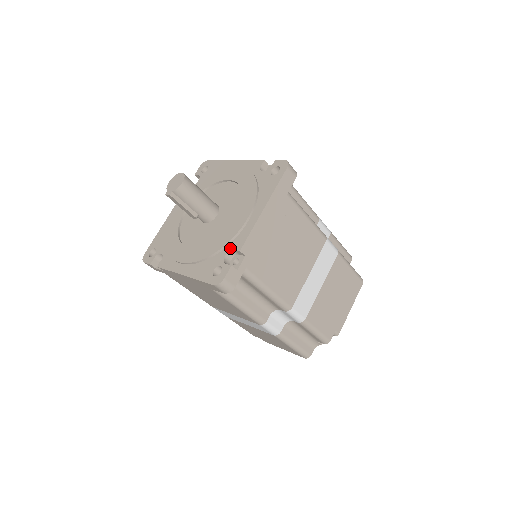
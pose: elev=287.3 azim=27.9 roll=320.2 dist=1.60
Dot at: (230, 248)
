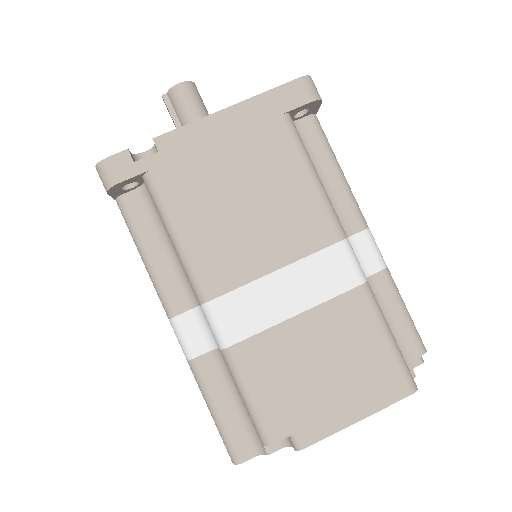
Dot at: occluded
